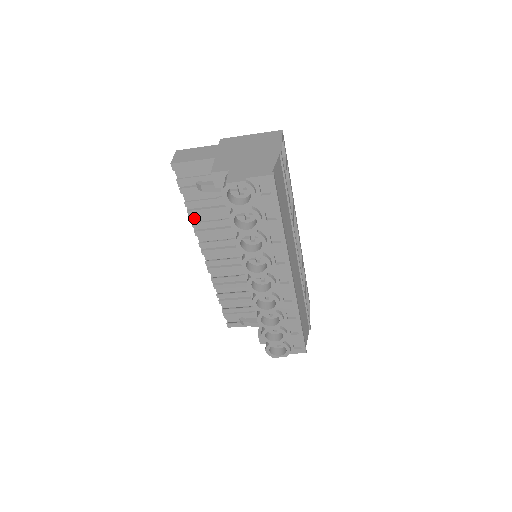
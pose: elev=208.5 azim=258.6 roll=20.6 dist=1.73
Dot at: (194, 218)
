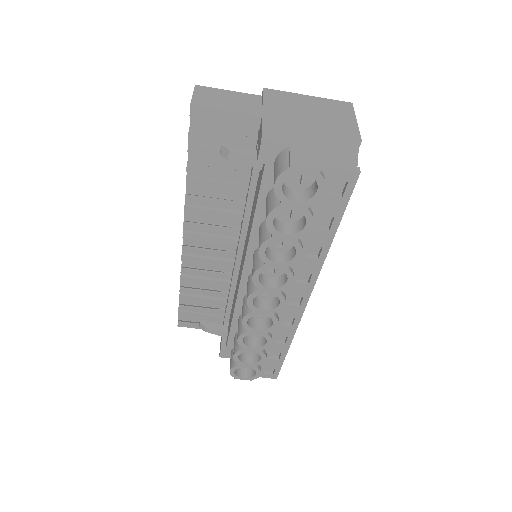
Dot at: (190, 188)
